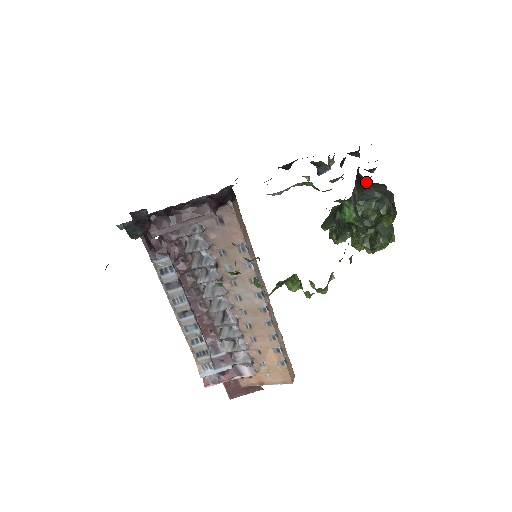
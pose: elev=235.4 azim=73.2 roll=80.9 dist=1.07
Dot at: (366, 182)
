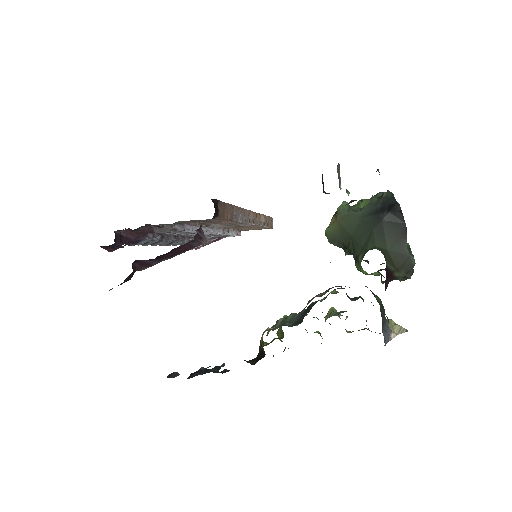
Dot at: (392, 271)
